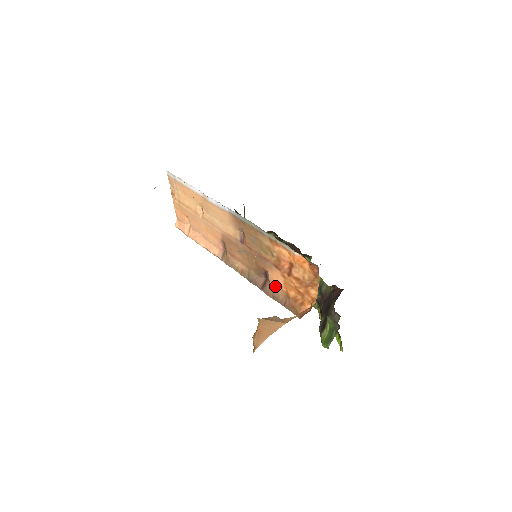
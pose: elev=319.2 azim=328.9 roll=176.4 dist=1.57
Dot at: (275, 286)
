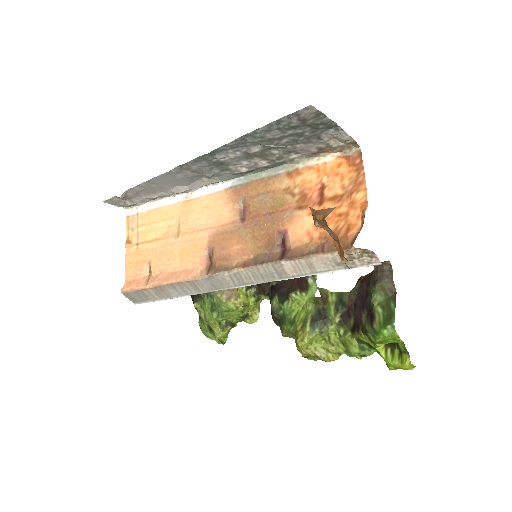
Dot at: (300, 243)
